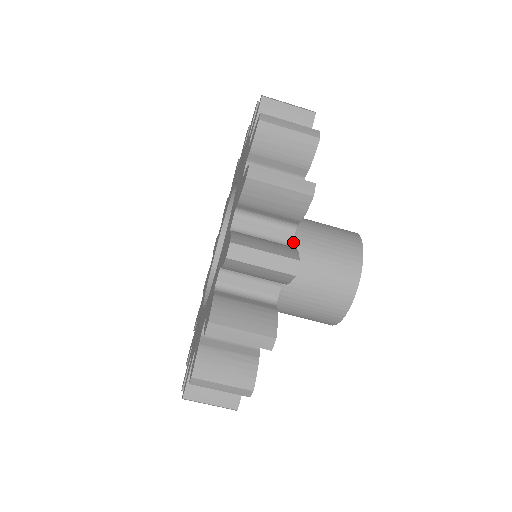
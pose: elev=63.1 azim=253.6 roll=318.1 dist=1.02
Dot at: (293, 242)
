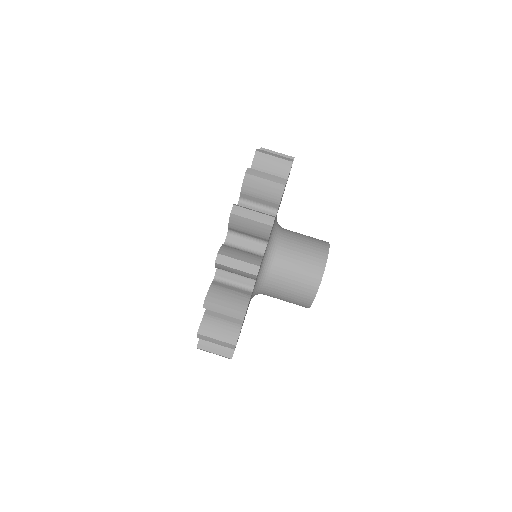
Dot at: (280, 238)
